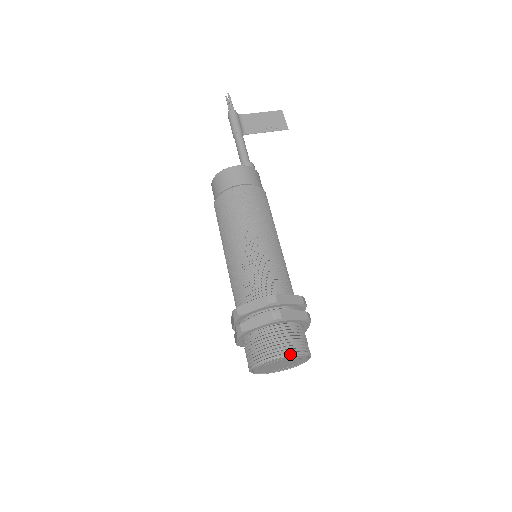
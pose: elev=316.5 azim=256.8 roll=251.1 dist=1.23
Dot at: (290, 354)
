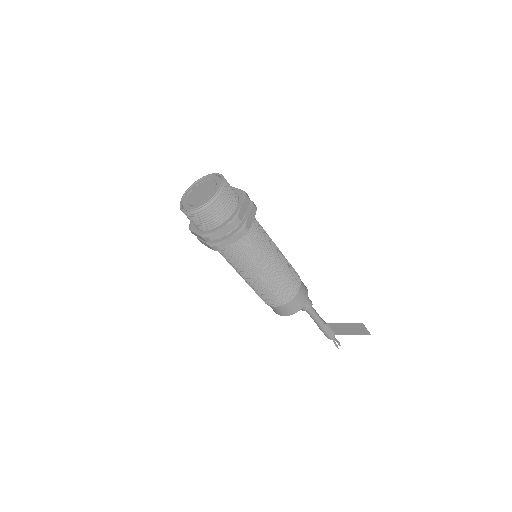
Dot at: (214, 174)
